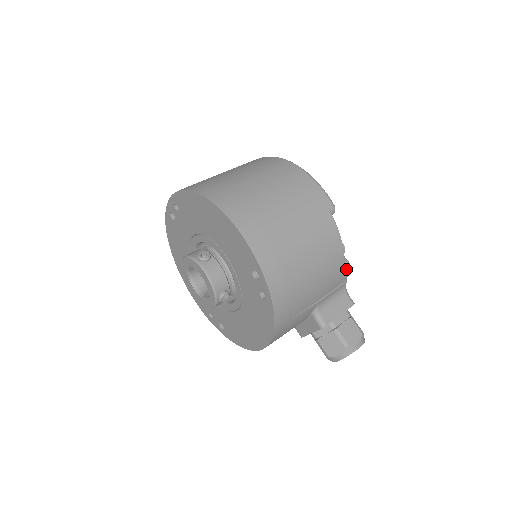
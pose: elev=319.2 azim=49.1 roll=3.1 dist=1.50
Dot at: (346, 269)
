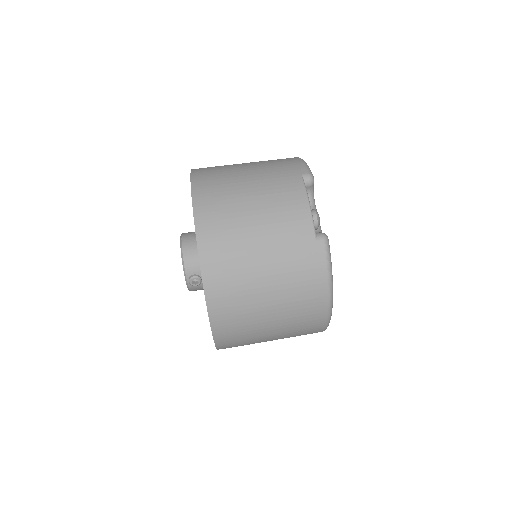
Dot at: occluded
